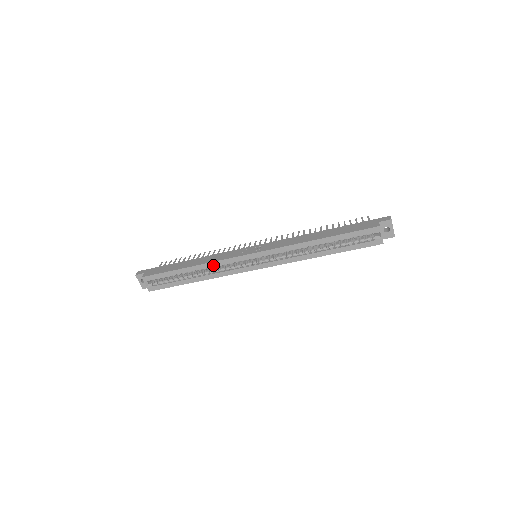
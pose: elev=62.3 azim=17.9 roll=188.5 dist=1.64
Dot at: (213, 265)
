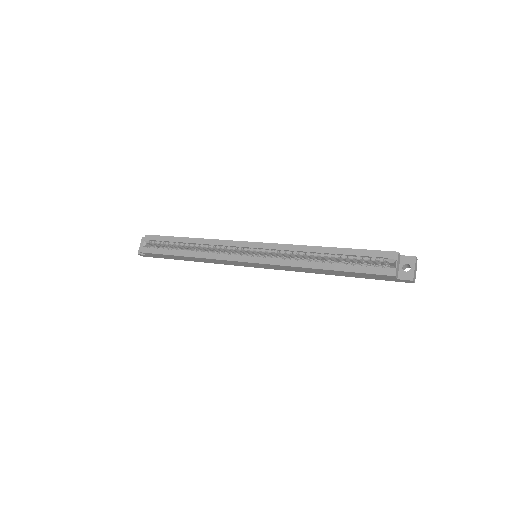
Dot at: (211, 243)
